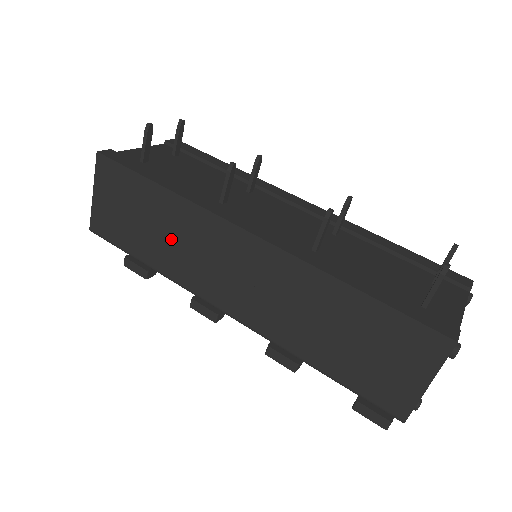
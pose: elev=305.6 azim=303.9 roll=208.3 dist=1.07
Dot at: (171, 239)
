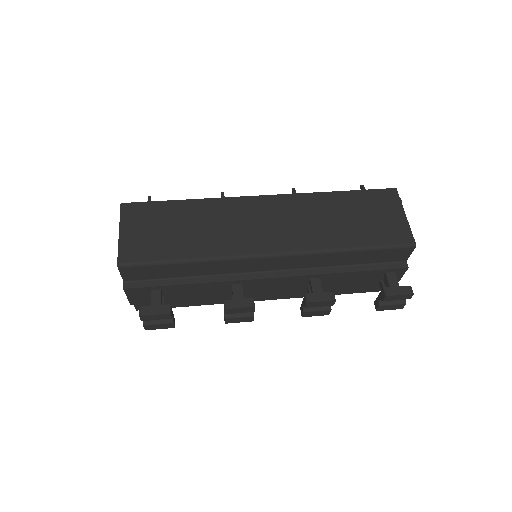
Dot at: (206, 228)
